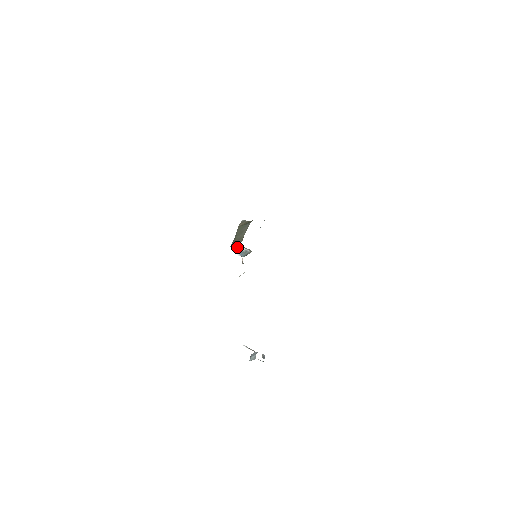
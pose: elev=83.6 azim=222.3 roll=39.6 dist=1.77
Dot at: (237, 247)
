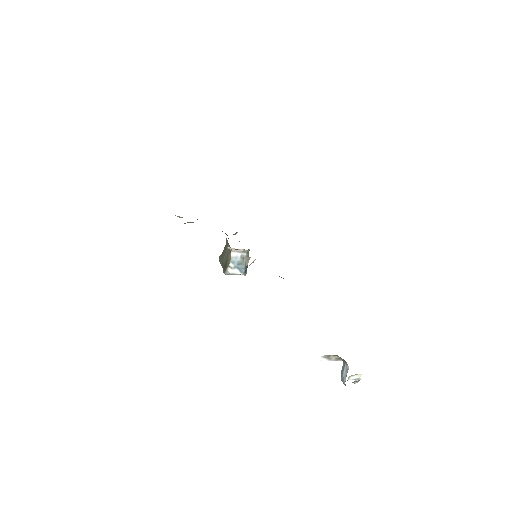
Dot at: (230, 260)
